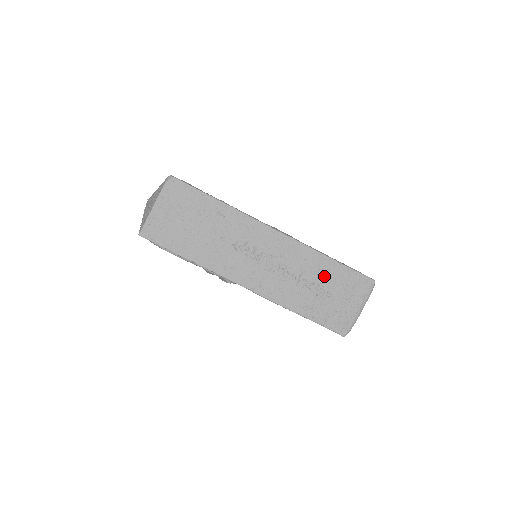
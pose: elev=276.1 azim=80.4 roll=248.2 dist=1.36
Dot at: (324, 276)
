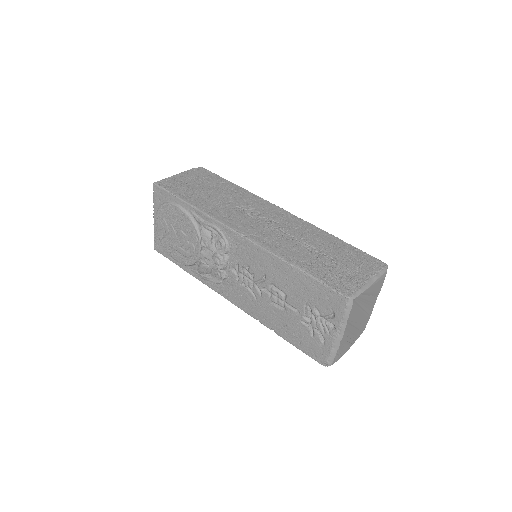
Dot at: (327, 246)
